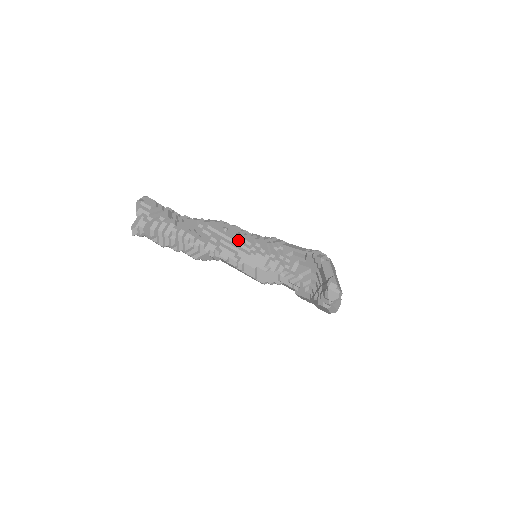
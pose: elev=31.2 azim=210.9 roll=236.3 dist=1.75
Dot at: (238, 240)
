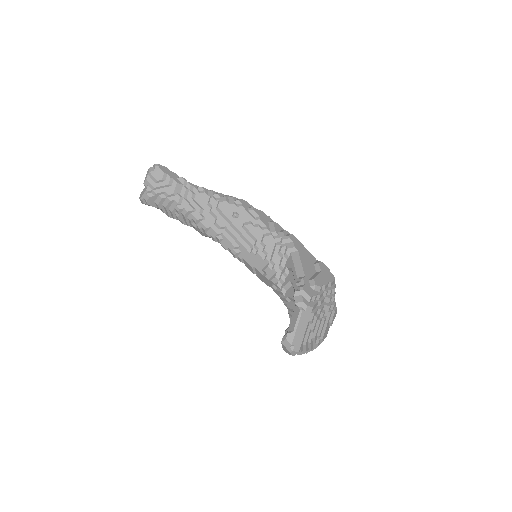
Dot at: (244, 232)
